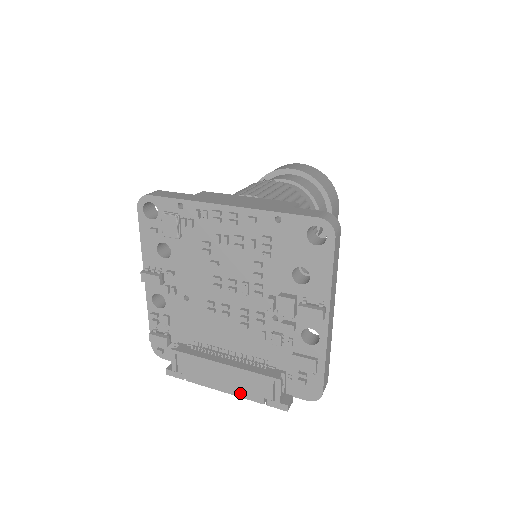
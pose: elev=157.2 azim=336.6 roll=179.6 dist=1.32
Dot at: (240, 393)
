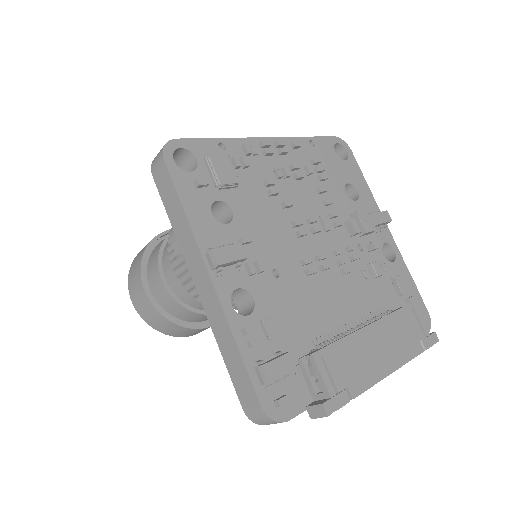
Dot at: (403, 356)
